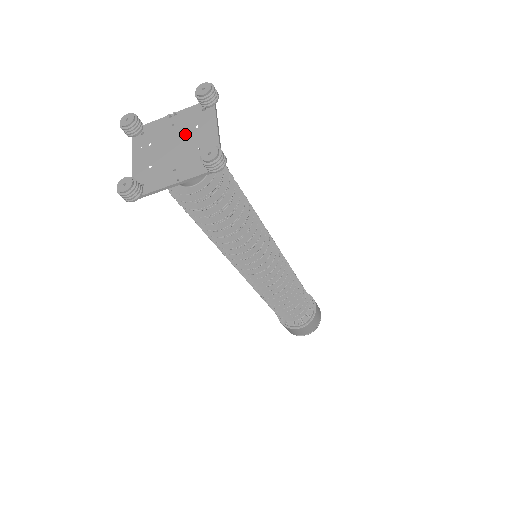
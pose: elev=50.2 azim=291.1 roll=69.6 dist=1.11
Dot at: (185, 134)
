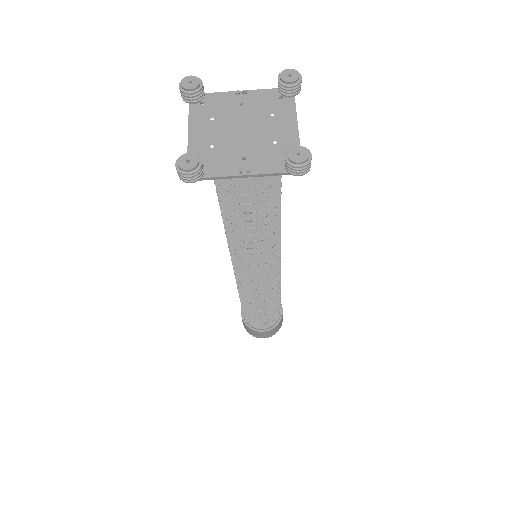
Dot at: (257, 120)
